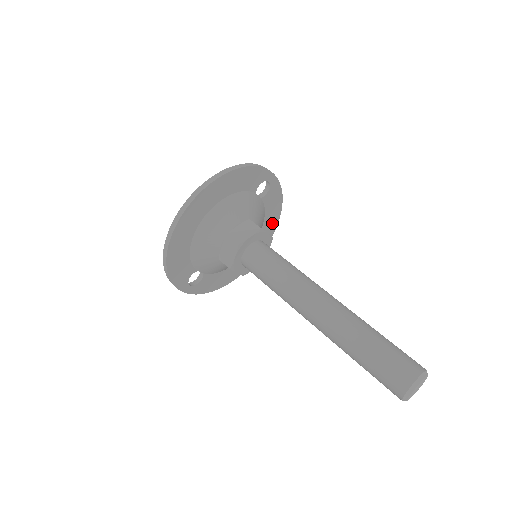
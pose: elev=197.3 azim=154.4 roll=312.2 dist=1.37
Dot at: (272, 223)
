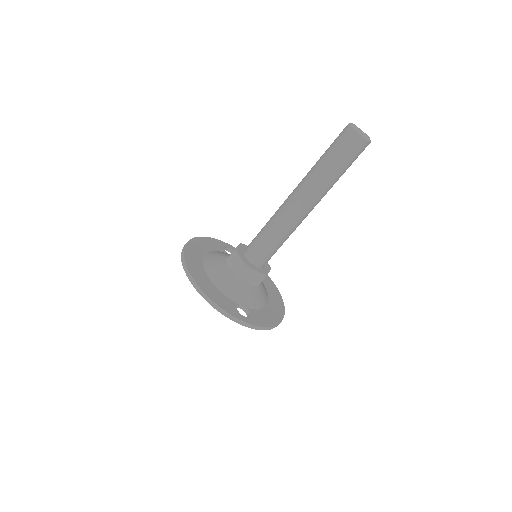
Dot at: (265, 277)
